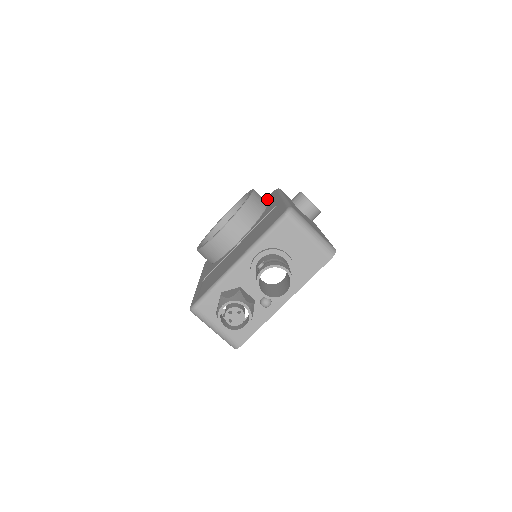
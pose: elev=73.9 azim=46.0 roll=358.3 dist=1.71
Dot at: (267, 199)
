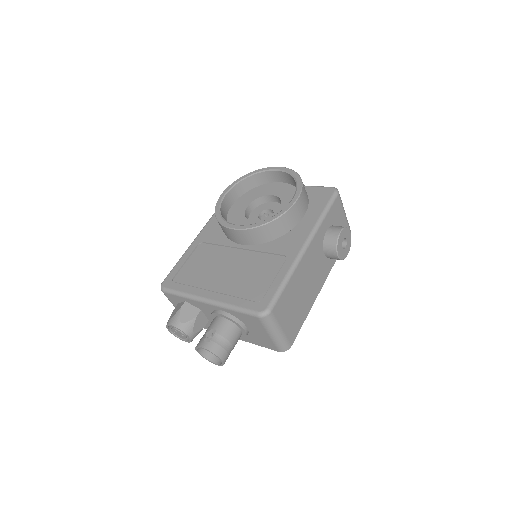
Dot at: (317, 196)
